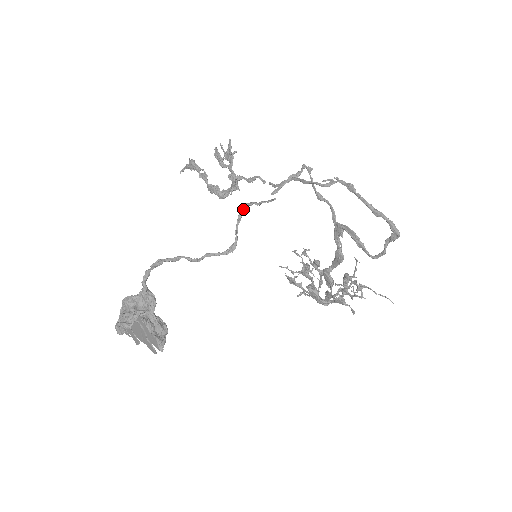
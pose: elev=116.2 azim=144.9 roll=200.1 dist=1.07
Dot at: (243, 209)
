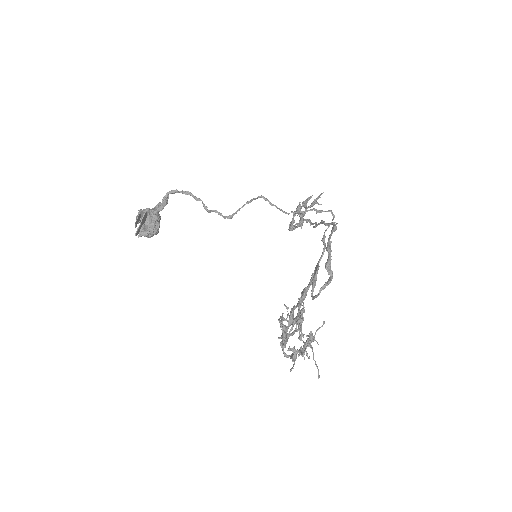
Dot at: (257, 197)
